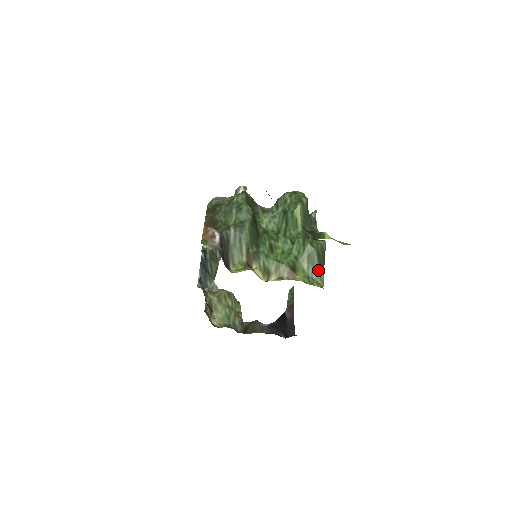
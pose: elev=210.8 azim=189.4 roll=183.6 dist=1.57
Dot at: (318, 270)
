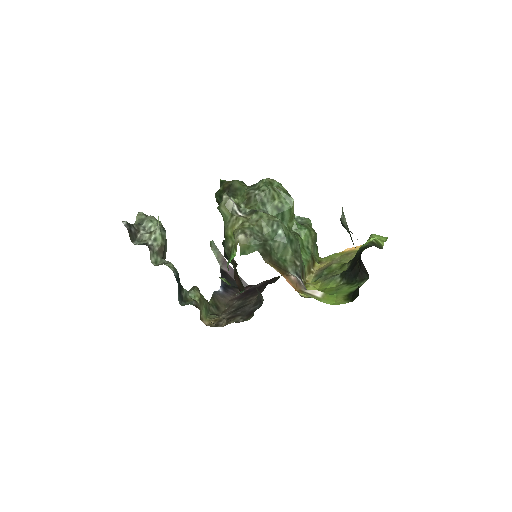
Dot at: (316, 247)
